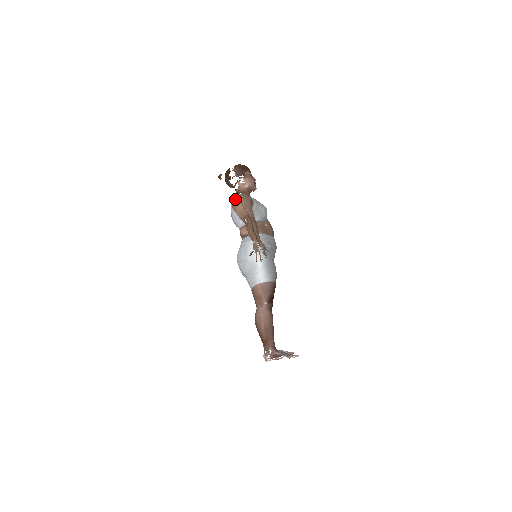
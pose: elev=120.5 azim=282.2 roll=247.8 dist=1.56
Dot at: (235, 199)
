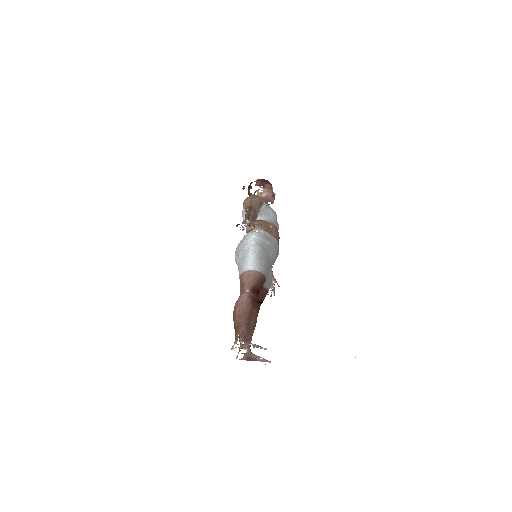
Dot at: (247, 197)
